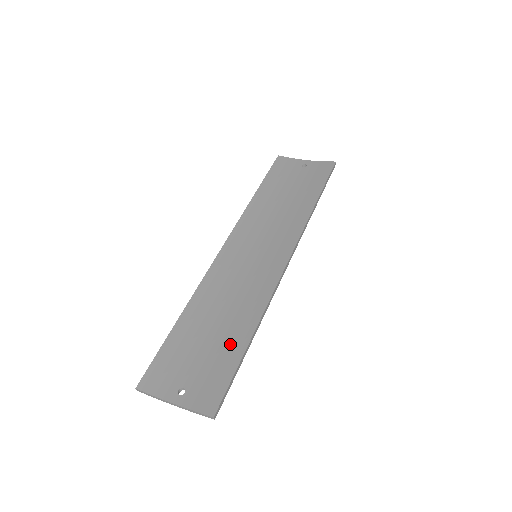
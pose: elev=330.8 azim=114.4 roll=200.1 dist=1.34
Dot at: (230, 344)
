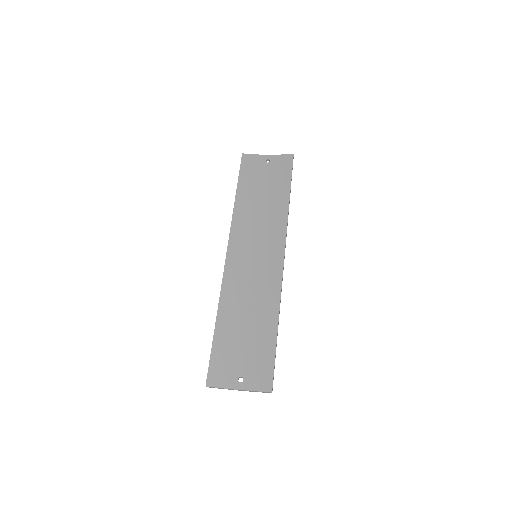
Dot at: (263, 335)
